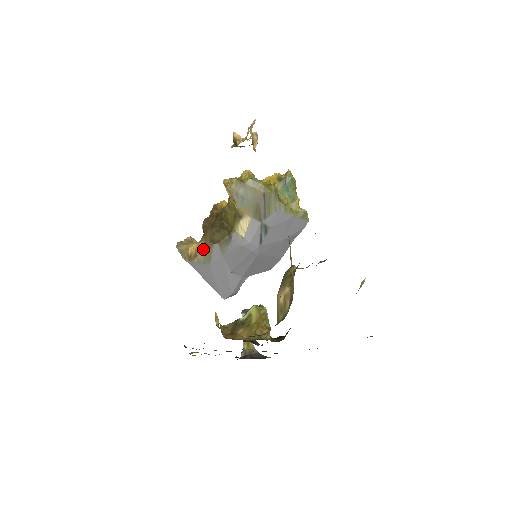
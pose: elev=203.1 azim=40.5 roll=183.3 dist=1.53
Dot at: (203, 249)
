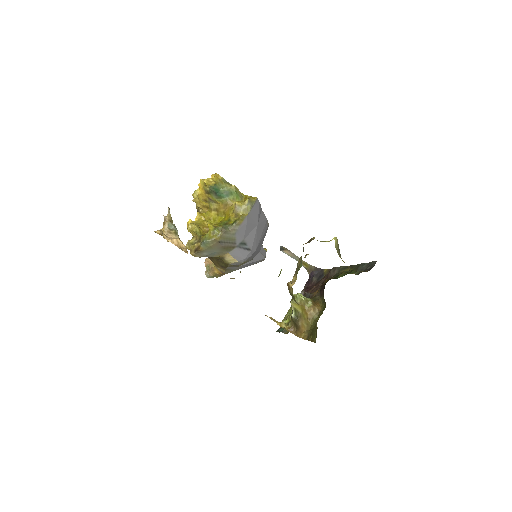
Dot at: (223, 270)
